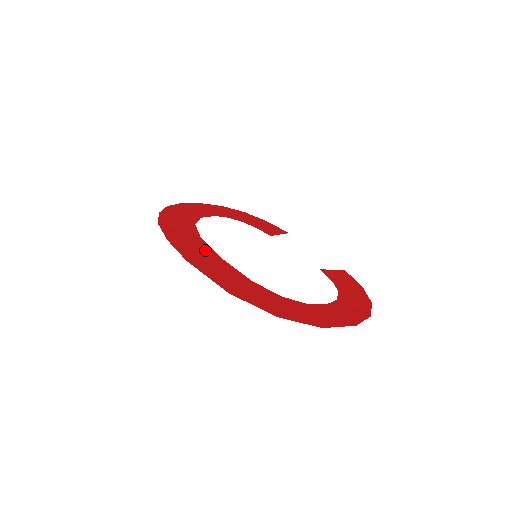
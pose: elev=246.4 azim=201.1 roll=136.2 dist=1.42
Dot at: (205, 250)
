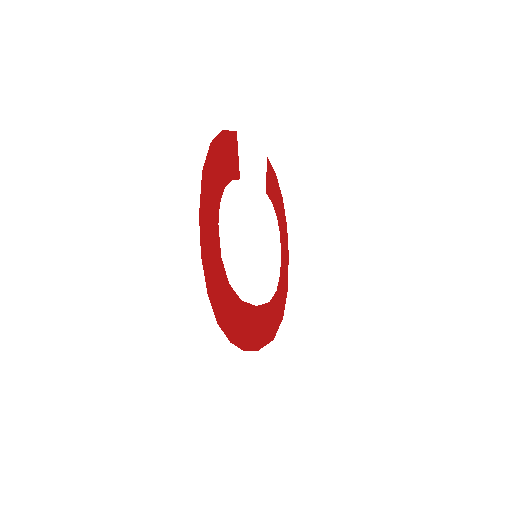
Dot at: (252, 316)
